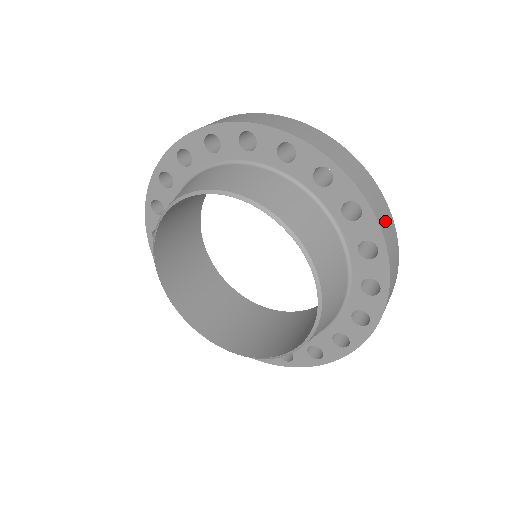
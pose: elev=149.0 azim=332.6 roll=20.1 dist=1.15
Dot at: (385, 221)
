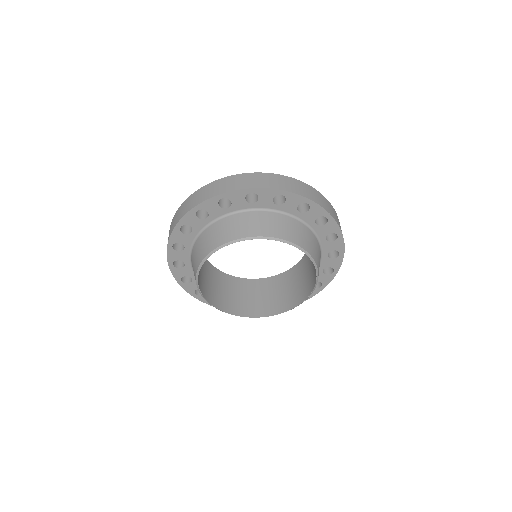
Dot at: (269, 182)
